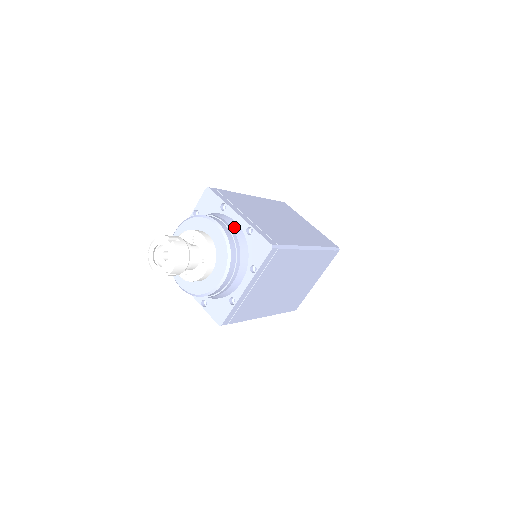
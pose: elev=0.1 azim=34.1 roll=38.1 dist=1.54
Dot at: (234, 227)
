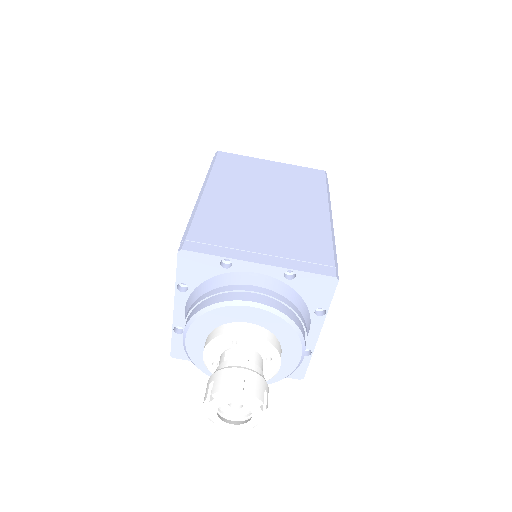
Dot at: (268, 285)
